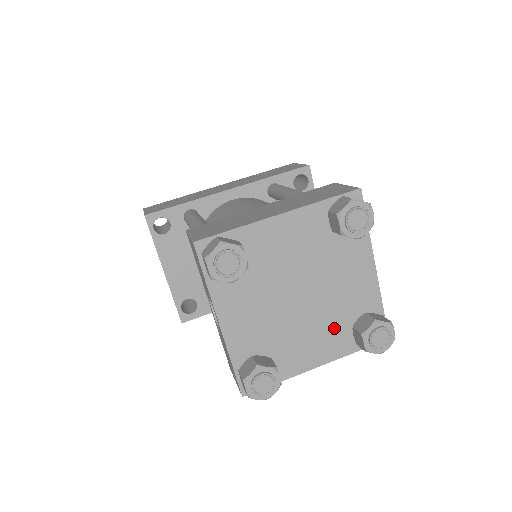
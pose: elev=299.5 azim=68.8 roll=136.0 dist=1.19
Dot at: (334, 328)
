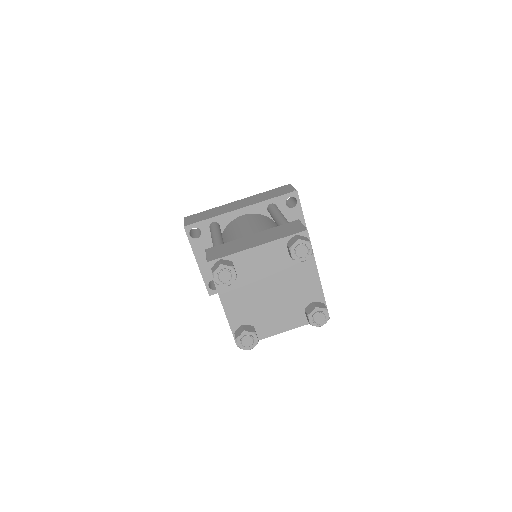
Dot at: (293, 310)
